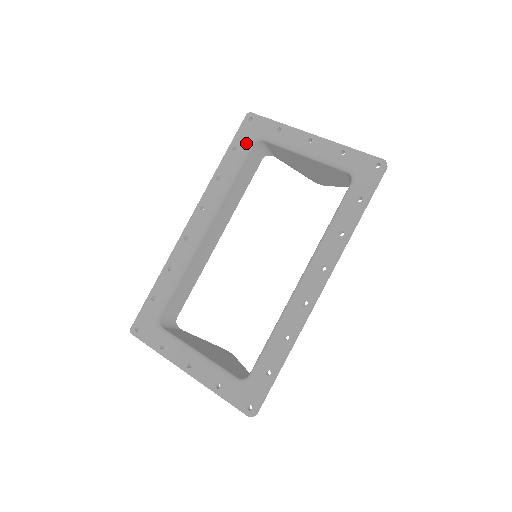
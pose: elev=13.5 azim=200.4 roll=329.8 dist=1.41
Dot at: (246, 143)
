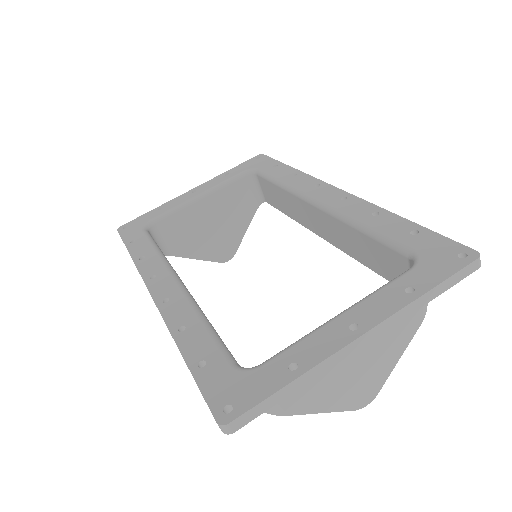
Dot at: (140, 232)
